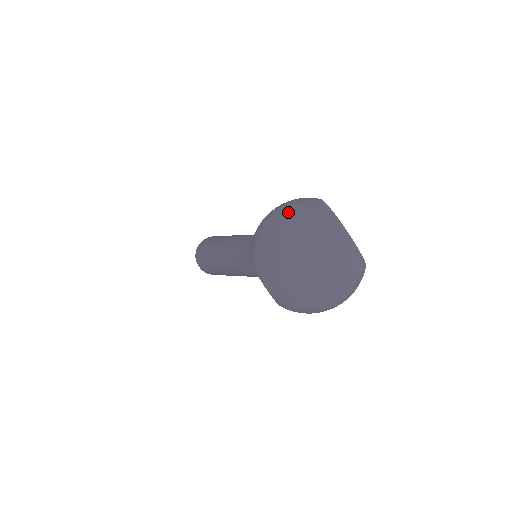
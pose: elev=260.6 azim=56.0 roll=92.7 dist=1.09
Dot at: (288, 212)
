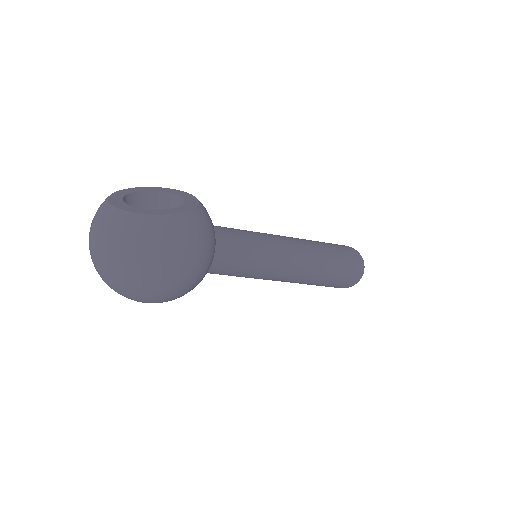
Dot at: occluded
